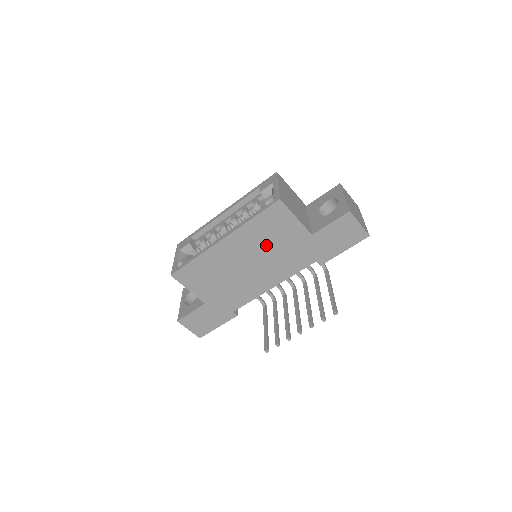
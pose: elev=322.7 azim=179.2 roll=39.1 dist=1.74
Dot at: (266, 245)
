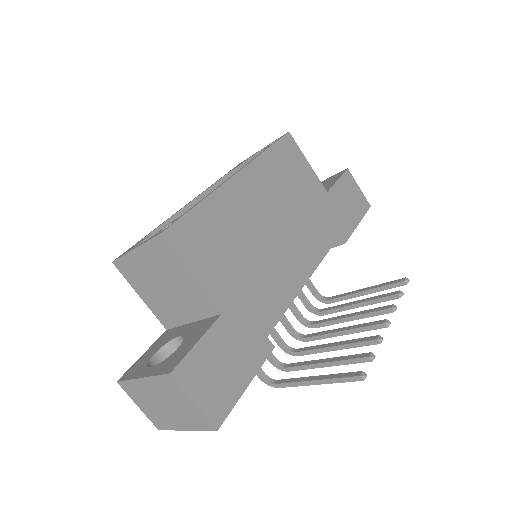
Dot at: (287, 197)
